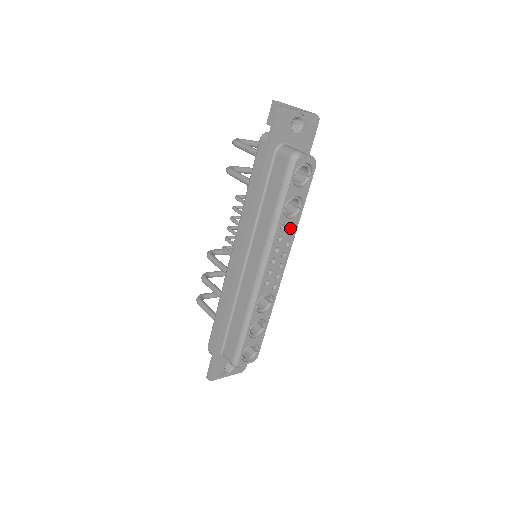
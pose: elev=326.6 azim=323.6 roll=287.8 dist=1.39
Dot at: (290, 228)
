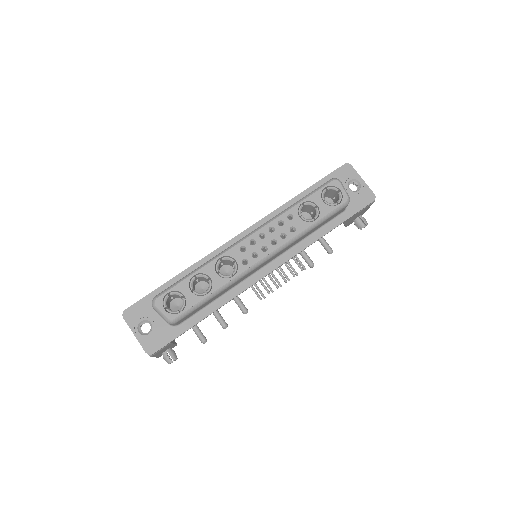
Dot at: (295, 226)
